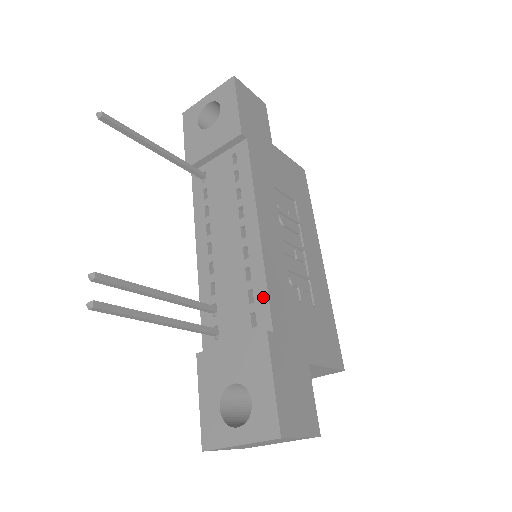
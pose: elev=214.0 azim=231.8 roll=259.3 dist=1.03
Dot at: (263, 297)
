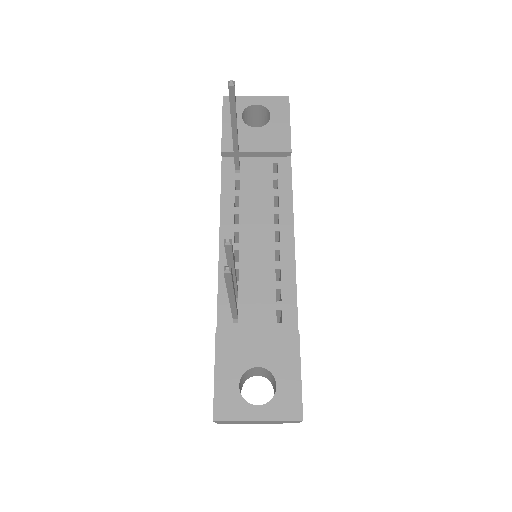
Dot at: (292, 300)
